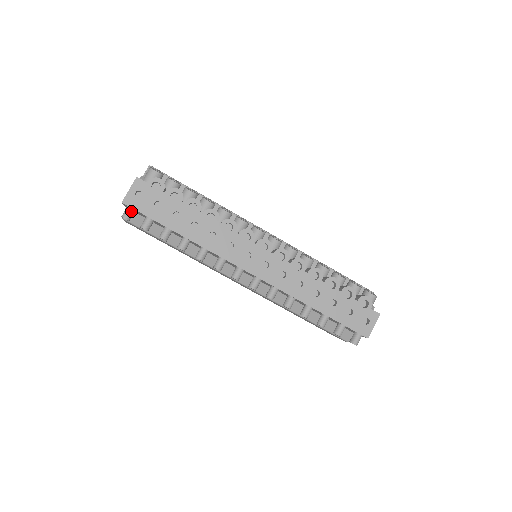
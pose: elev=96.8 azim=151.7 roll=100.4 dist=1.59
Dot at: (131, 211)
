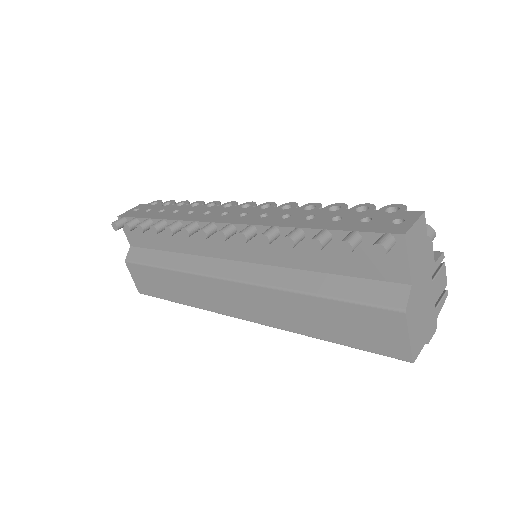
Dot at: (122, 219)
